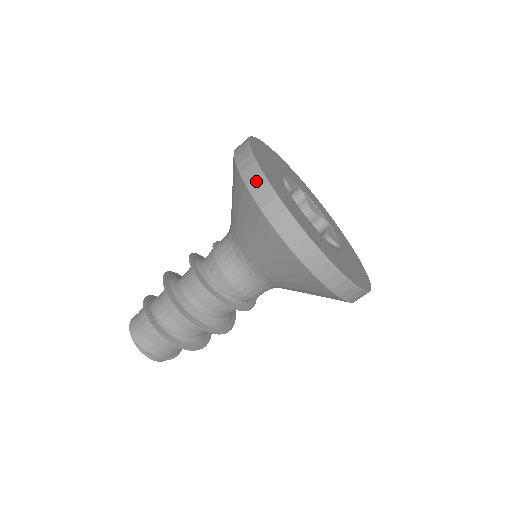
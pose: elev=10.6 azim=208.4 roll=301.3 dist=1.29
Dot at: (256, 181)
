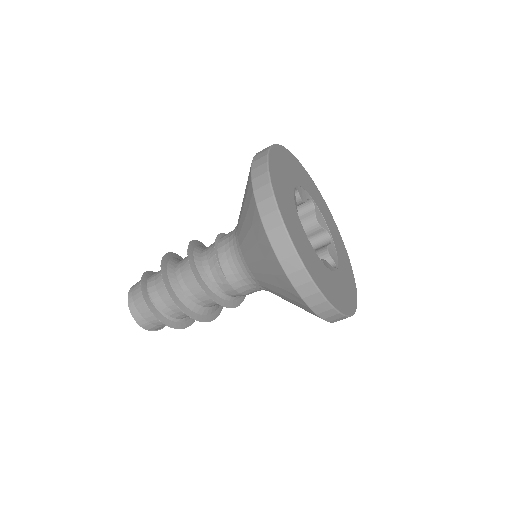
Dot at: (314, 298)
